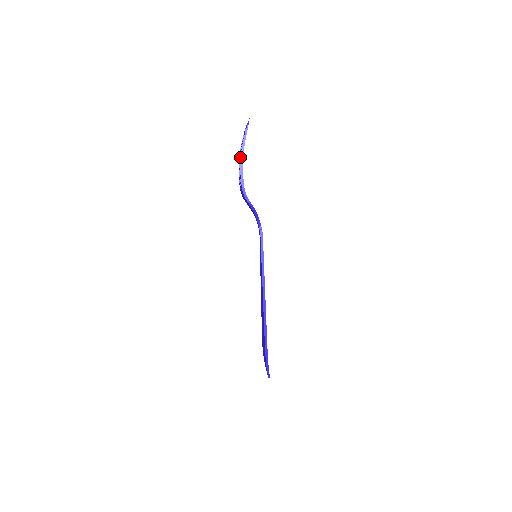
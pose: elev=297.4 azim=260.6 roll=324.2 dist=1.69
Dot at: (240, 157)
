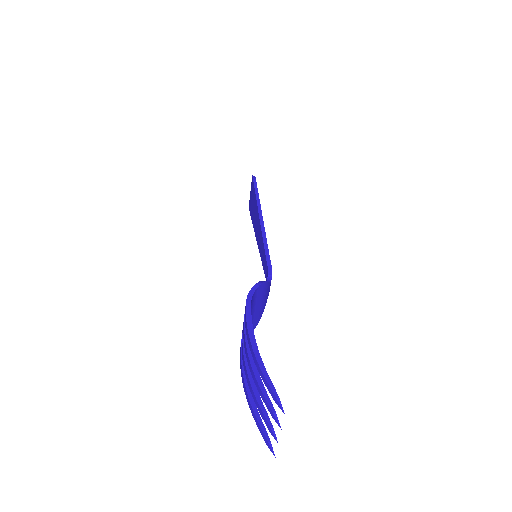
Dot at: (244, 387)
